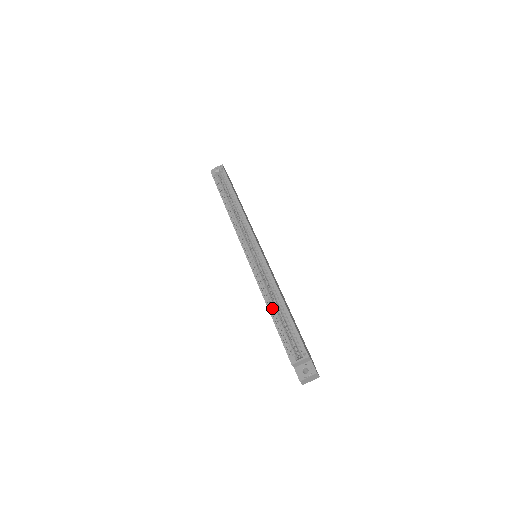
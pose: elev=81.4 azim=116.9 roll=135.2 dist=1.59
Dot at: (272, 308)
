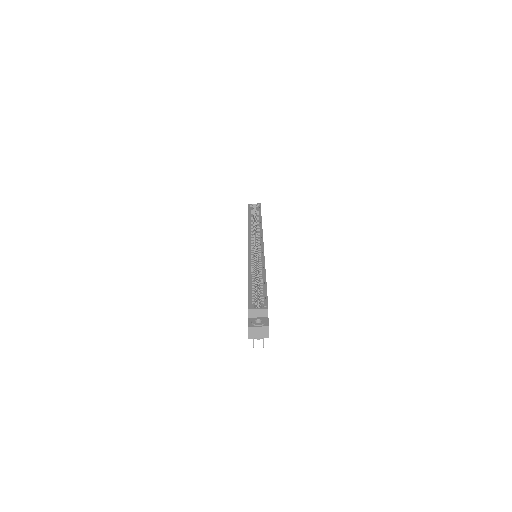
Dot at: (252, 276)
